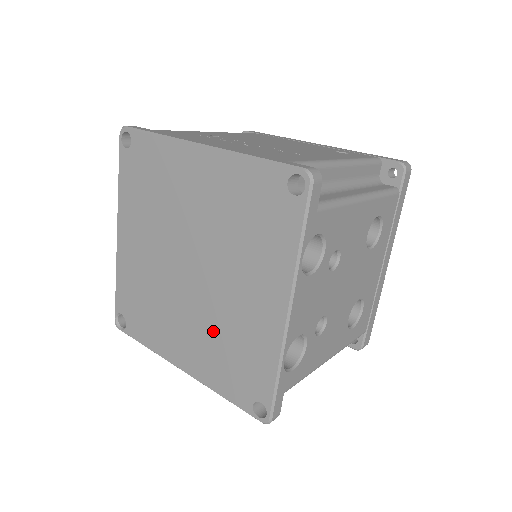
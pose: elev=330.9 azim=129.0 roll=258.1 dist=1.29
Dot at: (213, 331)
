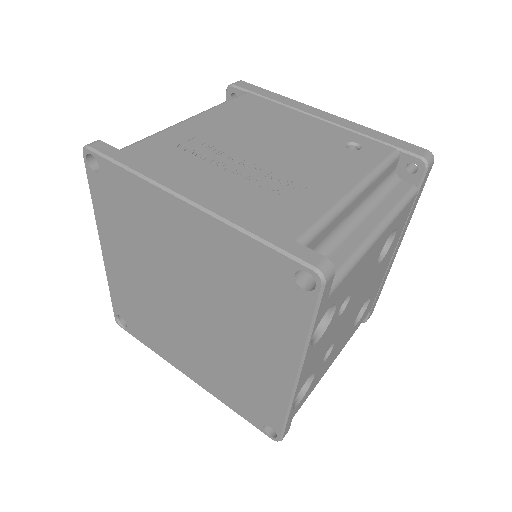
Dot at: (219, 363)
